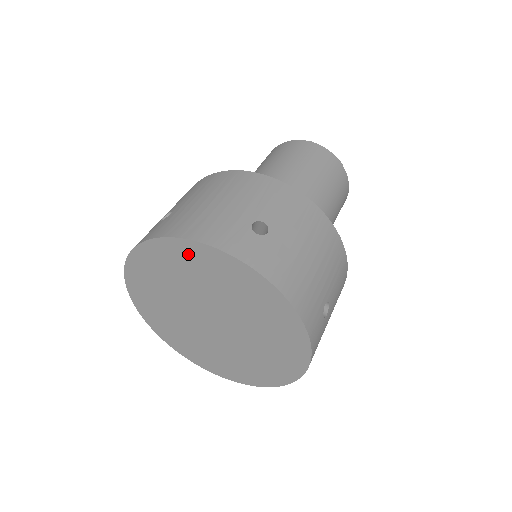
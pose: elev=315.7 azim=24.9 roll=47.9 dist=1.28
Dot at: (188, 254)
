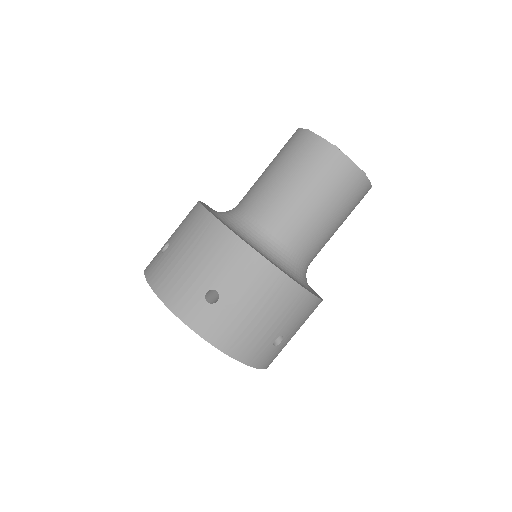
Dot at: occluded
